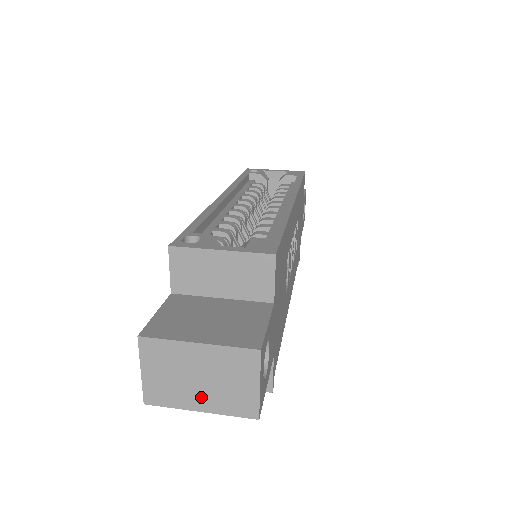
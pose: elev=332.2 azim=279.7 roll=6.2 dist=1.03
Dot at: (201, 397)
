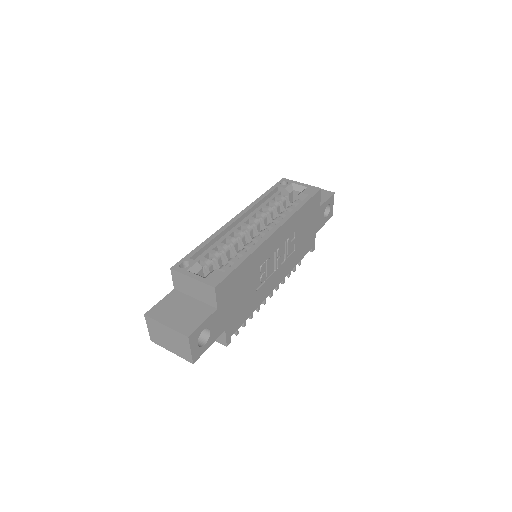
Dot at: (171, 347)
